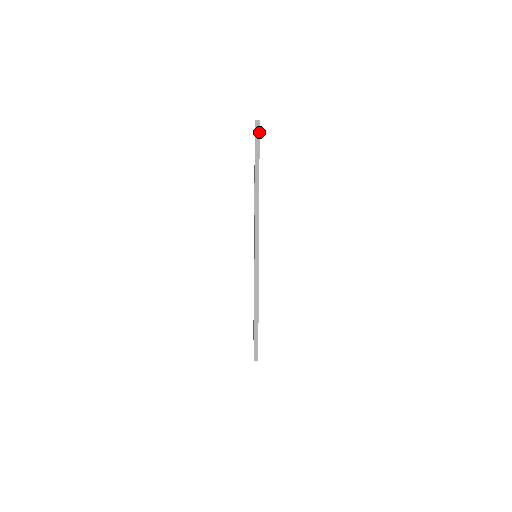
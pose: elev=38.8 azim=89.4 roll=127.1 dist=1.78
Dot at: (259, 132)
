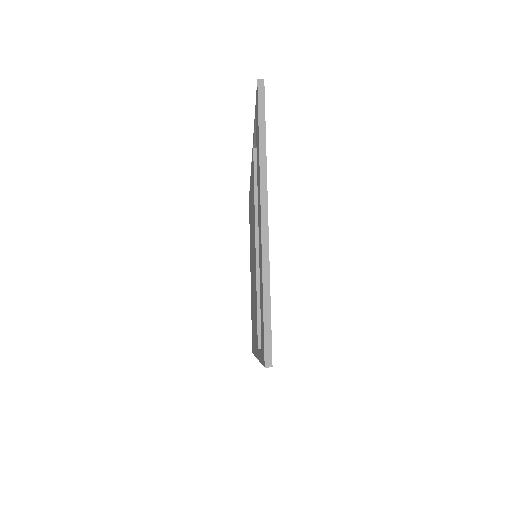
Dot at: occluded
